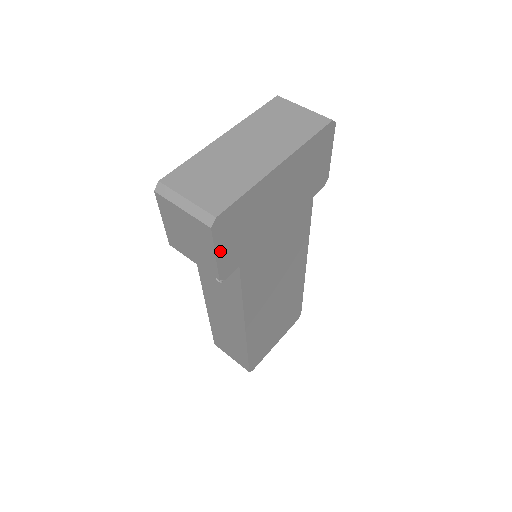
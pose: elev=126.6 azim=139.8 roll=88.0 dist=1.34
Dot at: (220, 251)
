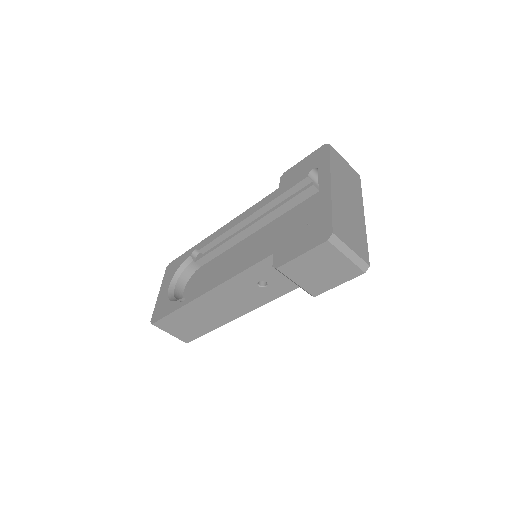
Dot at: occluded
